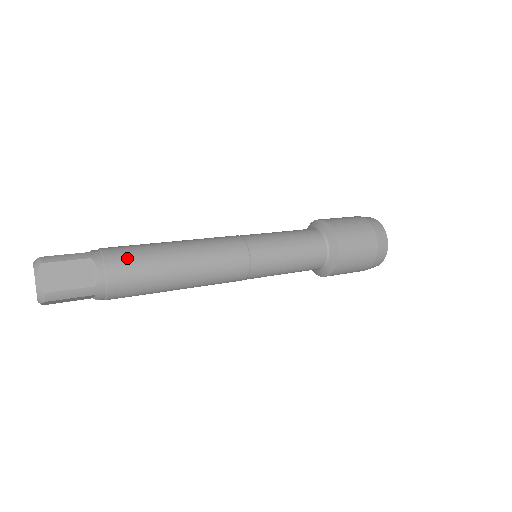
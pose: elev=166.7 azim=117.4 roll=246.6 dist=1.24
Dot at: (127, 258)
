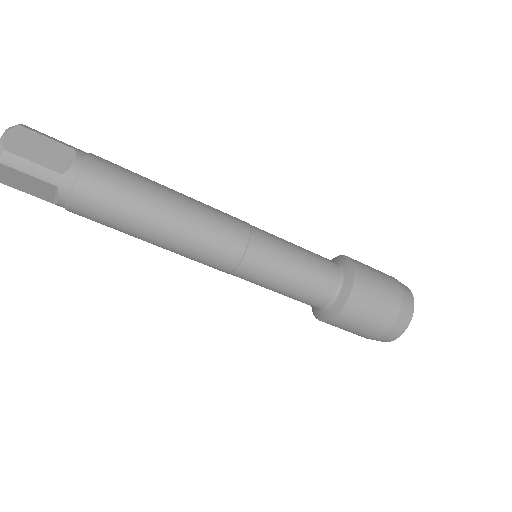
Dot at: occluded
